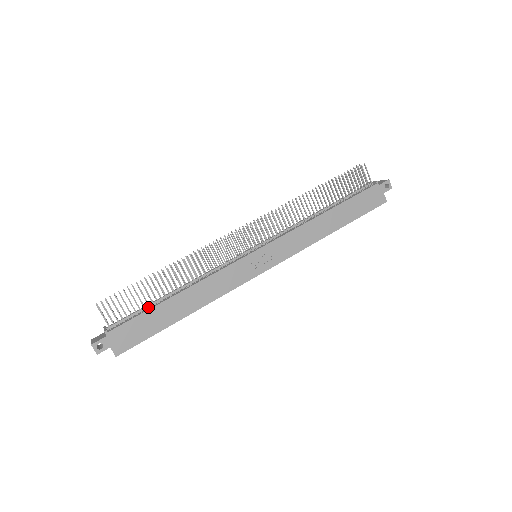
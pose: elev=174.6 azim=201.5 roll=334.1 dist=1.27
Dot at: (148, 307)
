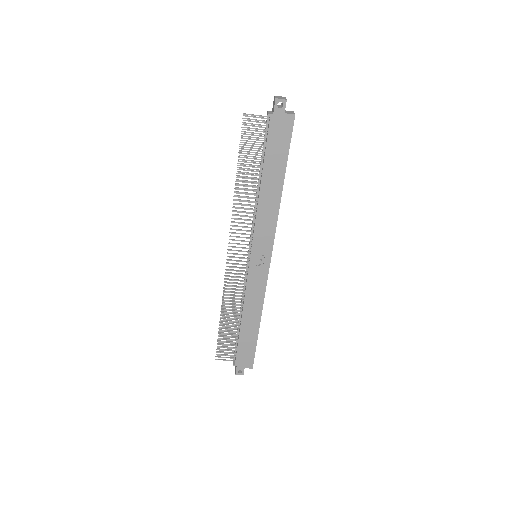
Dot at: (238, 336)
